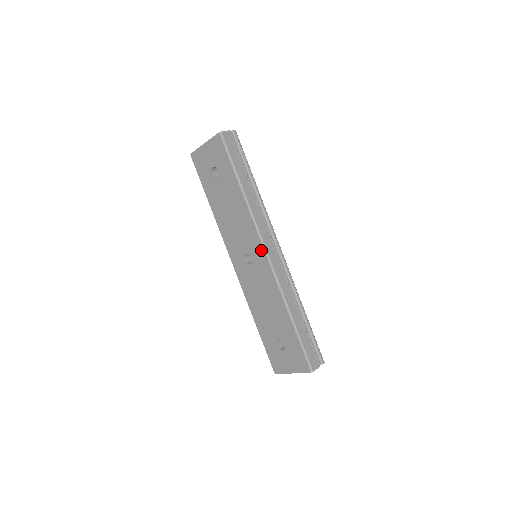
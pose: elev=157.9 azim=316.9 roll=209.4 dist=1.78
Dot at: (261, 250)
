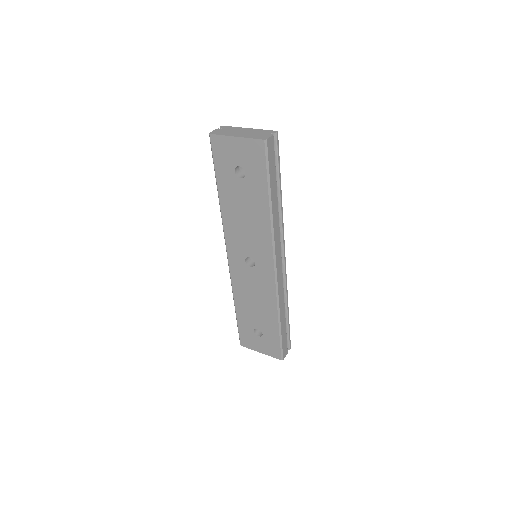
Dot at: (270, 264)
